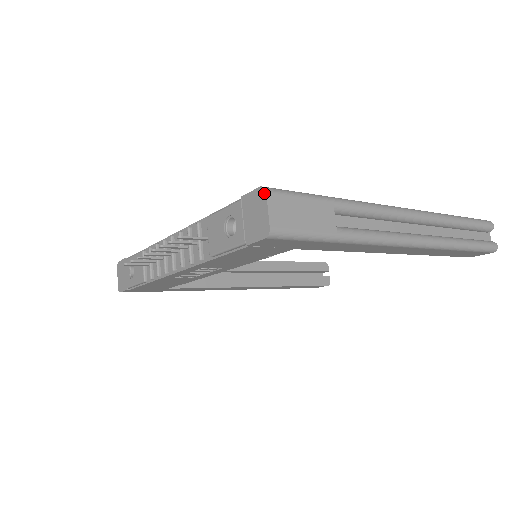
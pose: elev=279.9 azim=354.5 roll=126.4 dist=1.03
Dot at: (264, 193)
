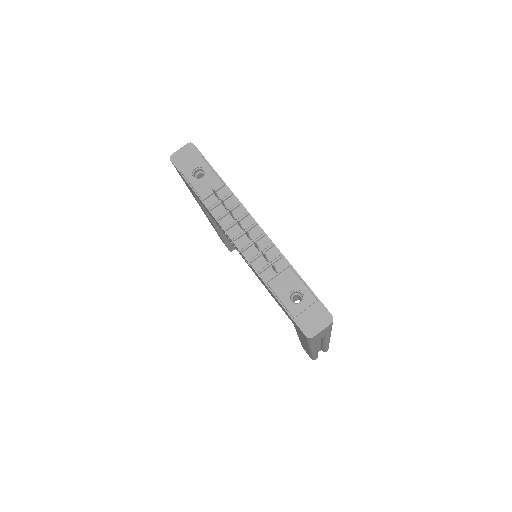
Dot at: (330, 322)
